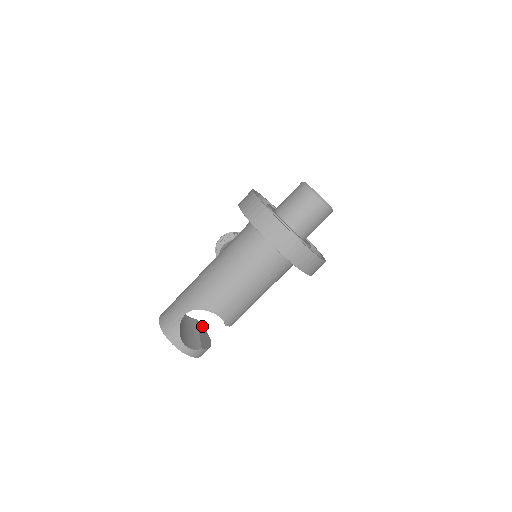
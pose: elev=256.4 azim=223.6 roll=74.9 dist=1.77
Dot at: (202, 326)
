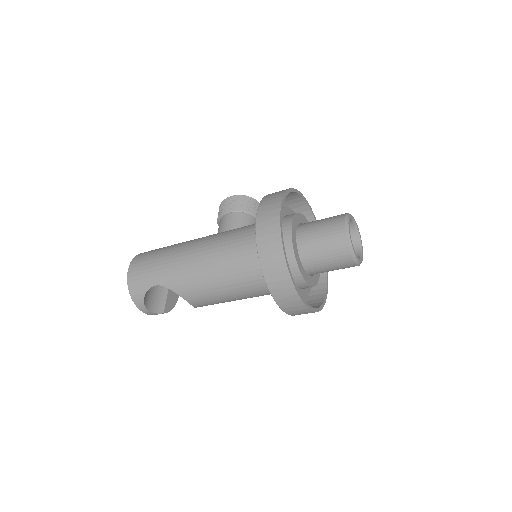
Dot at: occluded
